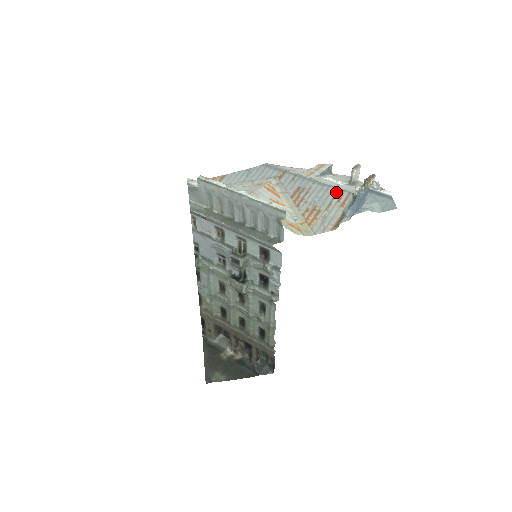
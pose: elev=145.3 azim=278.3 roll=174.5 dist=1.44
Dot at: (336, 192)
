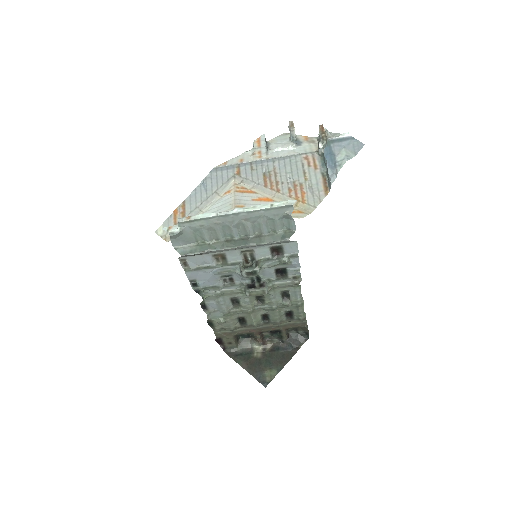
Dot at: (300, 159)
